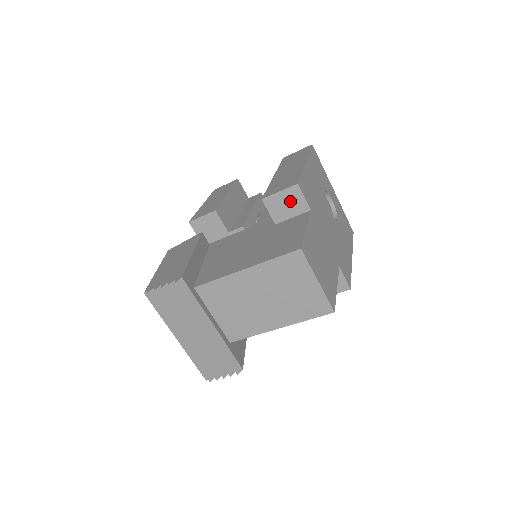
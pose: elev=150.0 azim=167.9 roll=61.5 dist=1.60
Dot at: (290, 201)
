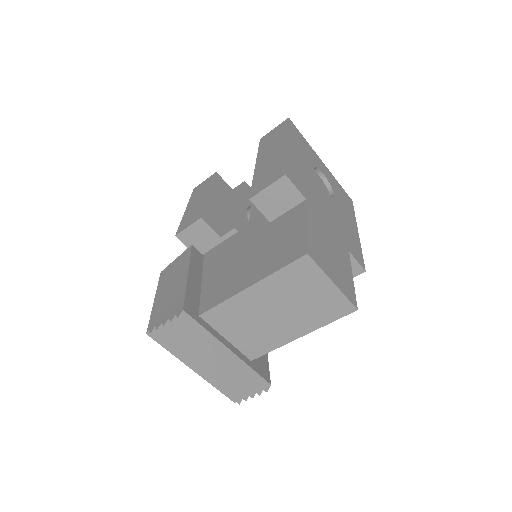
Dot at: (281, 195)
